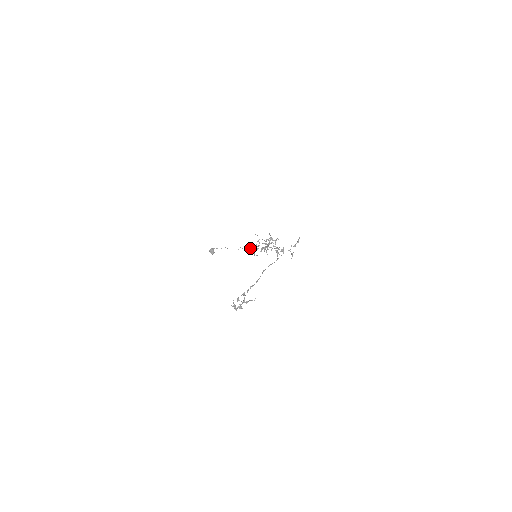
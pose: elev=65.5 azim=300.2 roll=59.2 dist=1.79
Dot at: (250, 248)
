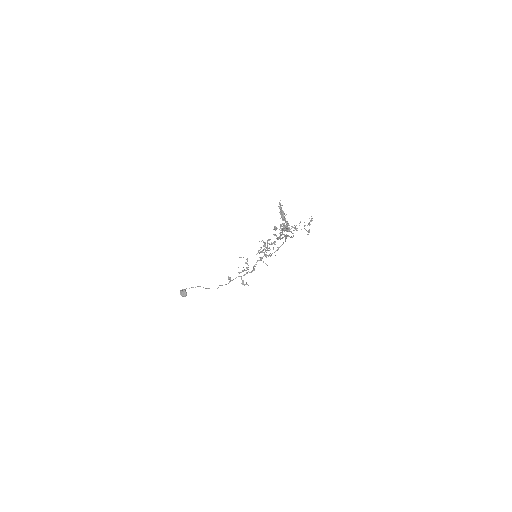
Dot at: occluded
